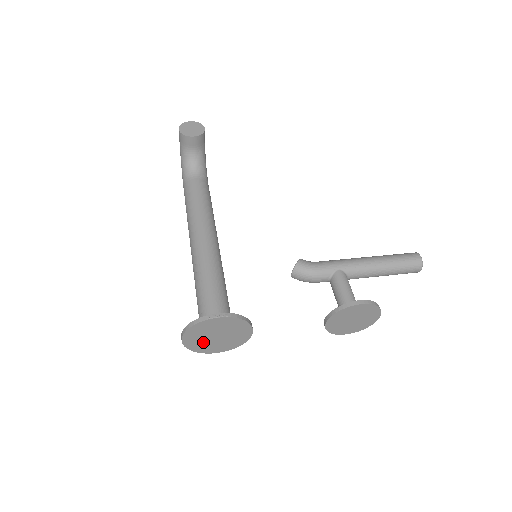
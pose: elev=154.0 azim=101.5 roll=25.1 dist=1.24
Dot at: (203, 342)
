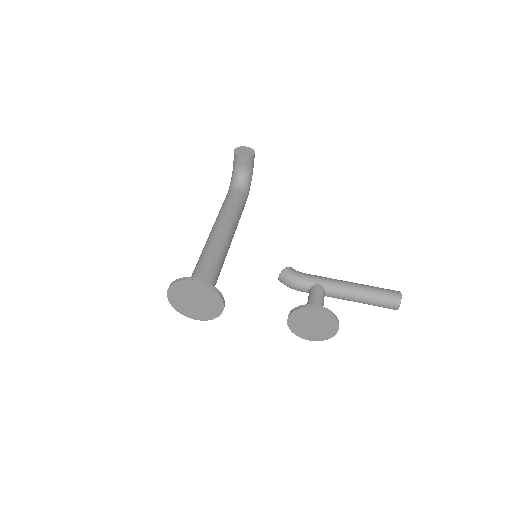
Dot at: (184, 303)
